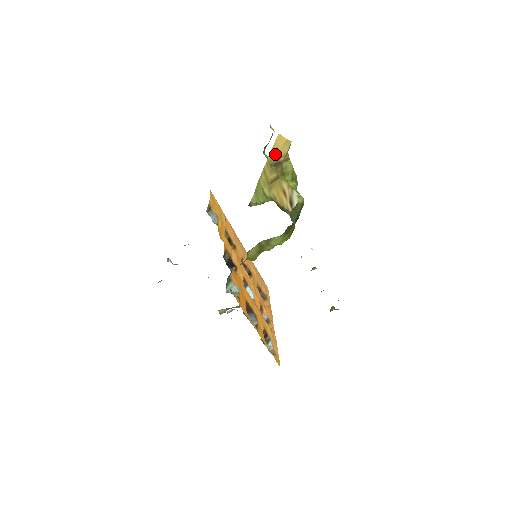
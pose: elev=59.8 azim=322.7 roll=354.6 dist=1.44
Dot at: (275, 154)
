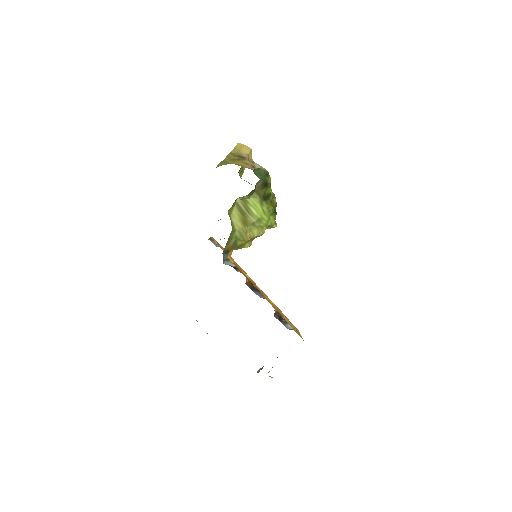
Dot at: (237, 151)
